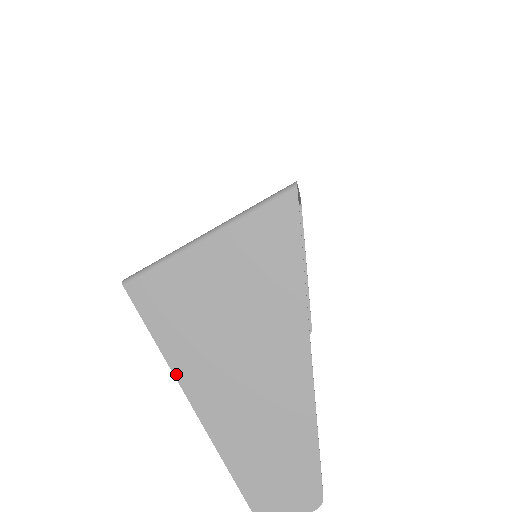
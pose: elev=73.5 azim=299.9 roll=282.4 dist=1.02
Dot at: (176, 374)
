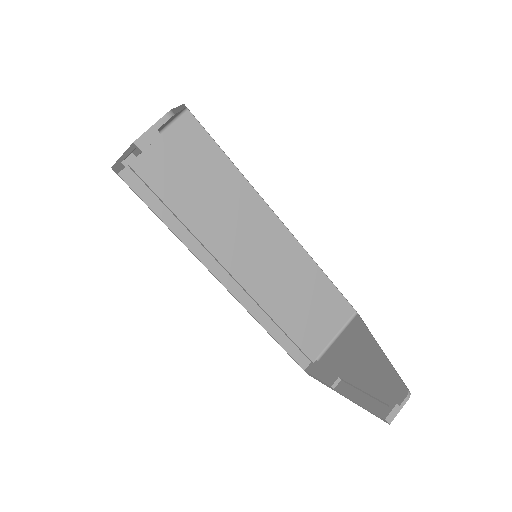
Dot at: (118, 160)
